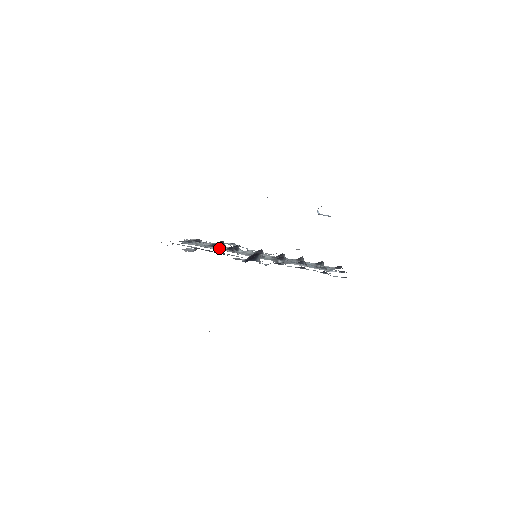
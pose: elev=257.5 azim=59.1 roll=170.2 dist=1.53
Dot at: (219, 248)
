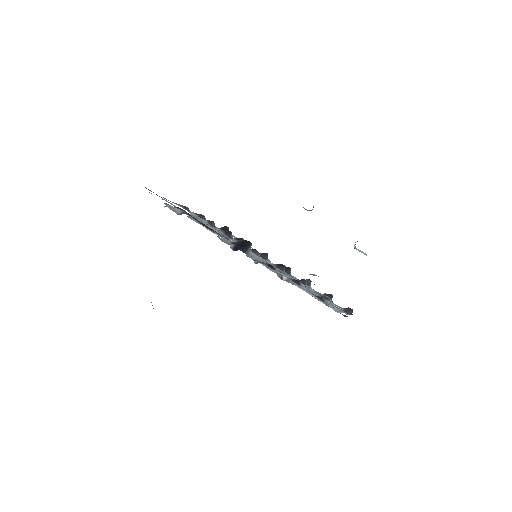
Dot at: occluded
